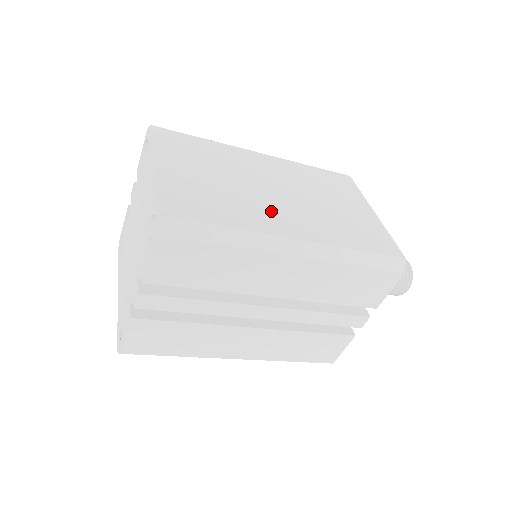
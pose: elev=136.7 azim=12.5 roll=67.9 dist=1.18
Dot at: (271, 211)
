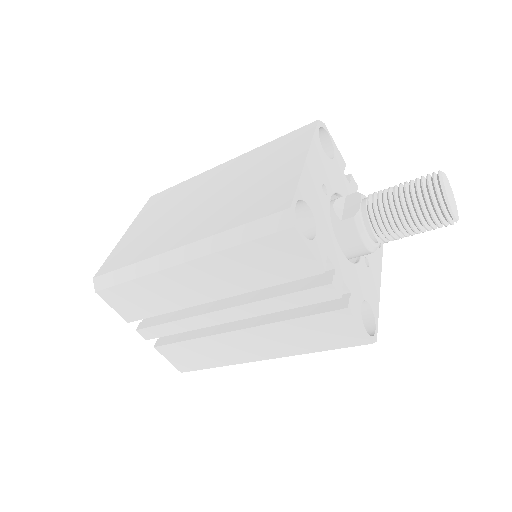
Dot at: (177, 229)
